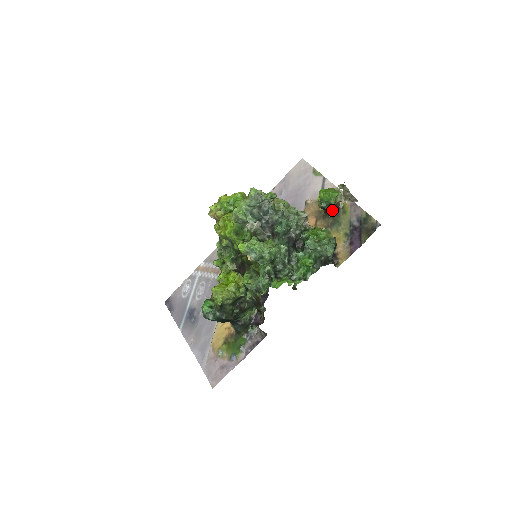
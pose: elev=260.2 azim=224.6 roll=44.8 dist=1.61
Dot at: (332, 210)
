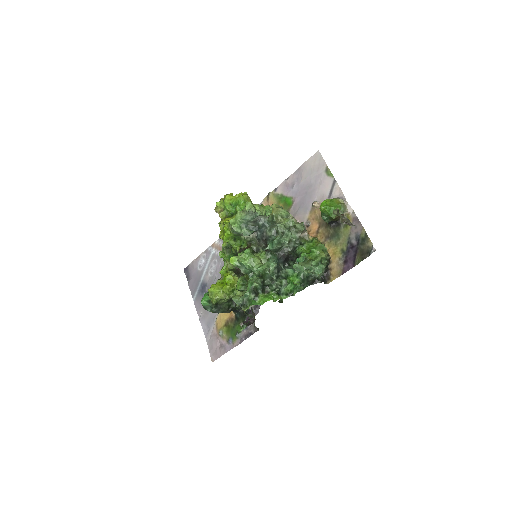
Dot at: (334, 221)
